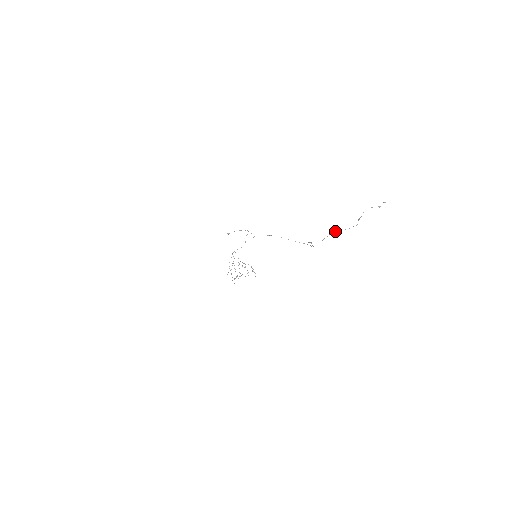
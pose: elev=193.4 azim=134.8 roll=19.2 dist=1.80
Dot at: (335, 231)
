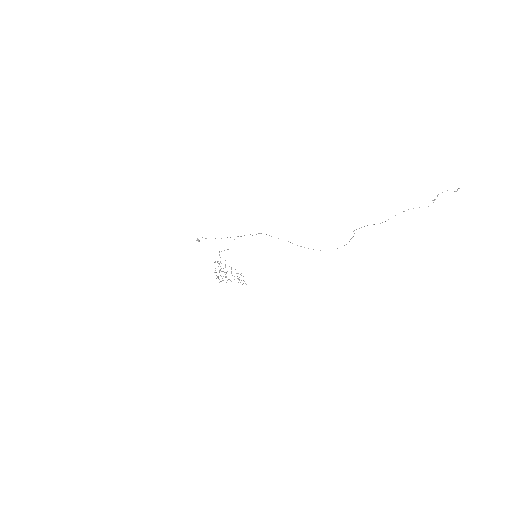
Dot at: (408, 209)
